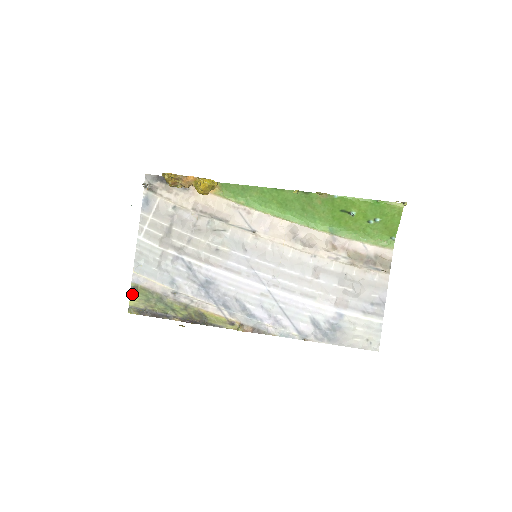
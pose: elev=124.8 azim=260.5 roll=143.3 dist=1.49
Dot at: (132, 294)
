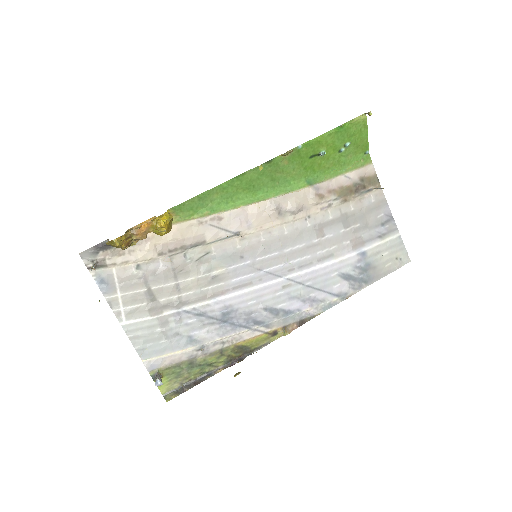
Dot at: (162, 384)
